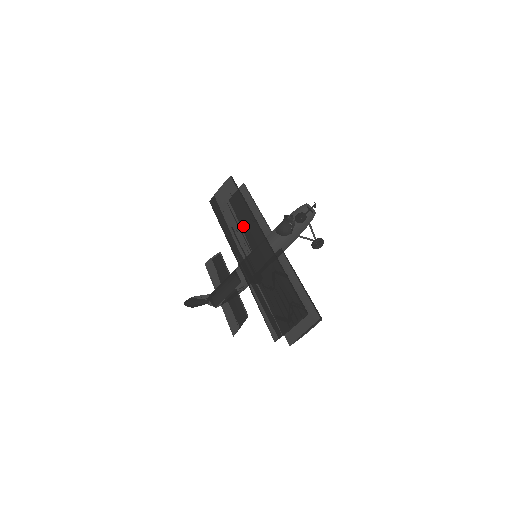
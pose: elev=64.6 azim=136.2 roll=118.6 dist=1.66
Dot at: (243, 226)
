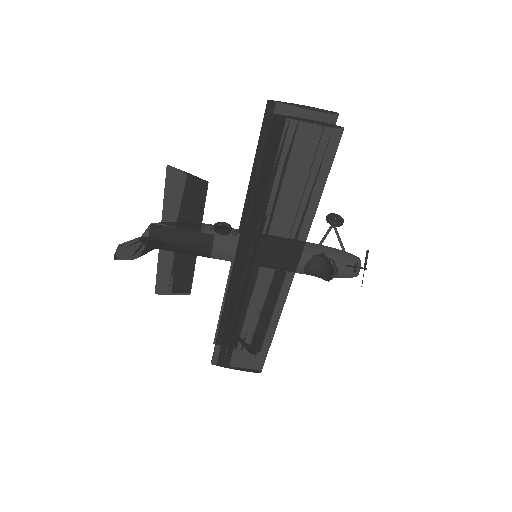
Dot at: (282, 239)
